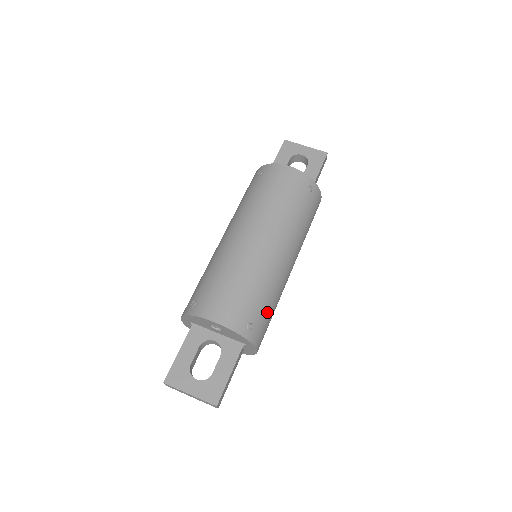
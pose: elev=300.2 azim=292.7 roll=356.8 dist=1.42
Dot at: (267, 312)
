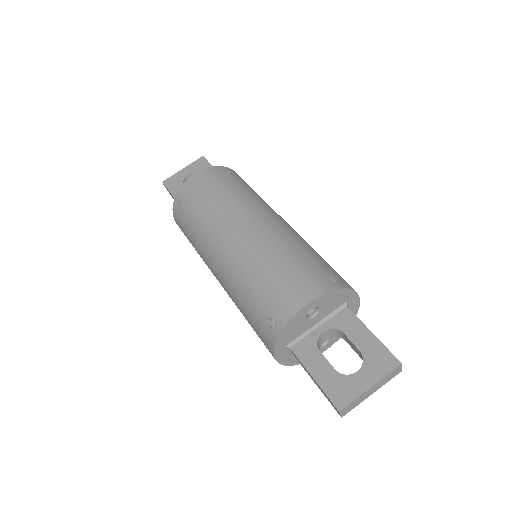
Dot at: (326, 263)
